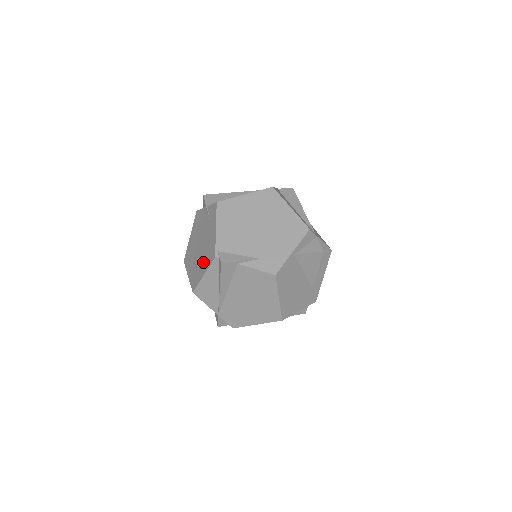
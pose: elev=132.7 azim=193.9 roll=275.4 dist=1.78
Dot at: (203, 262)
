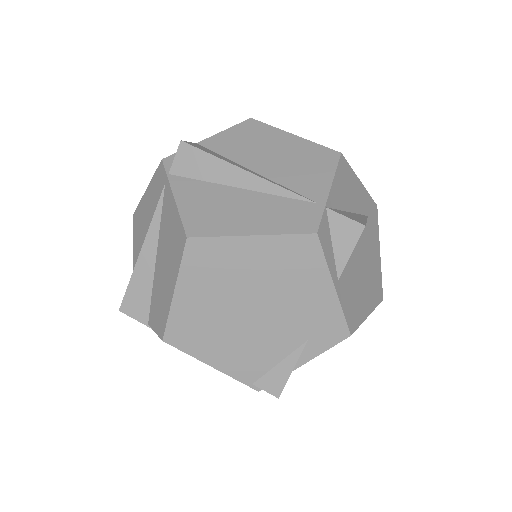
Dot at: occluded
